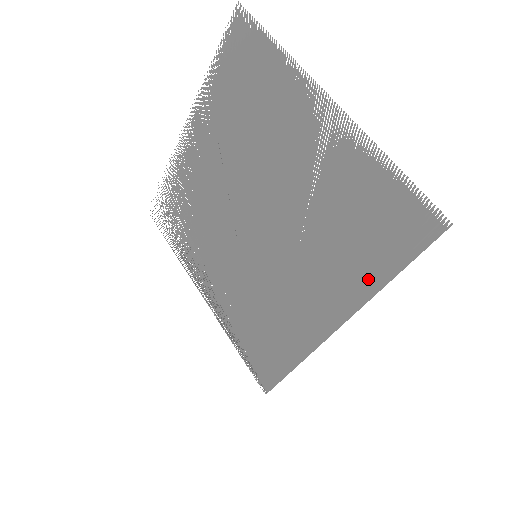
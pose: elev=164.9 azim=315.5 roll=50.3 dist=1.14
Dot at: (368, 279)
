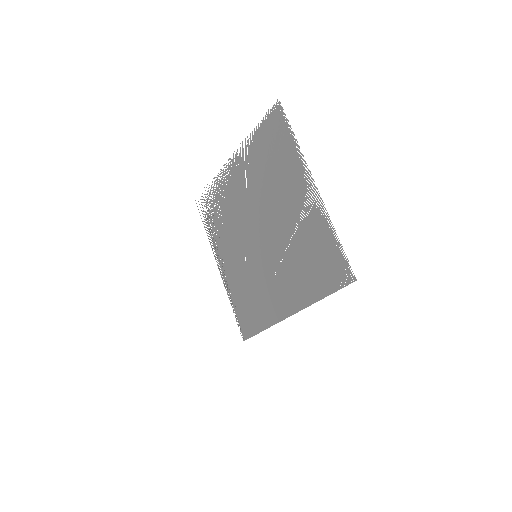
Dot at: (312, 293)
